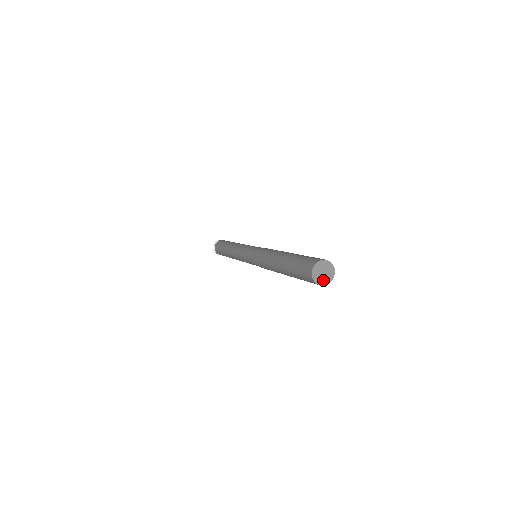
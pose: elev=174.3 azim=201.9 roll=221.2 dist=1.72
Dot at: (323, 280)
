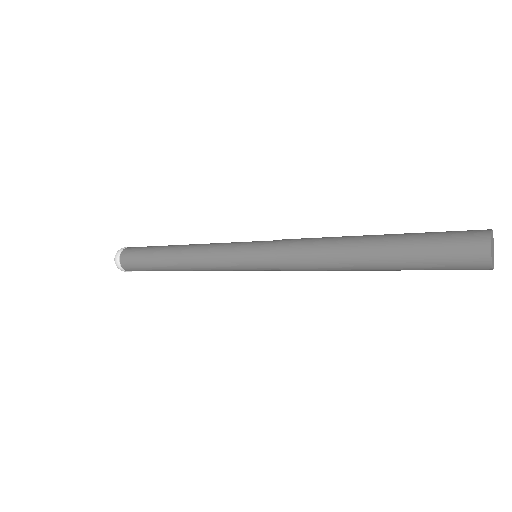
Dot at: (492, 255)
